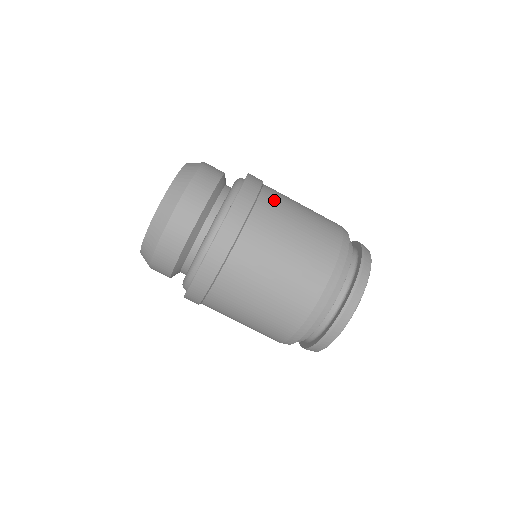
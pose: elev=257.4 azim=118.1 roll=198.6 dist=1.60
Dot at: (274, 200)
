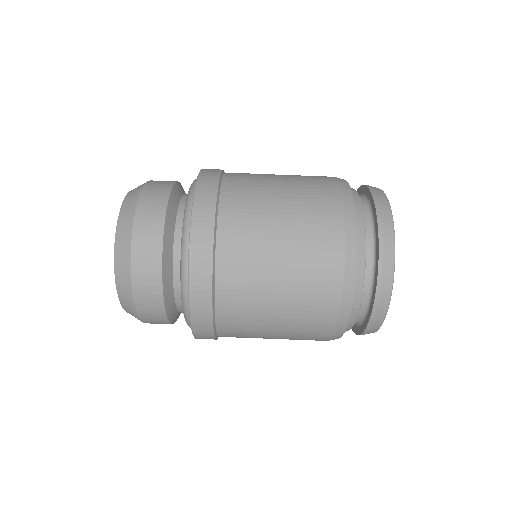
Dot at: occluded
